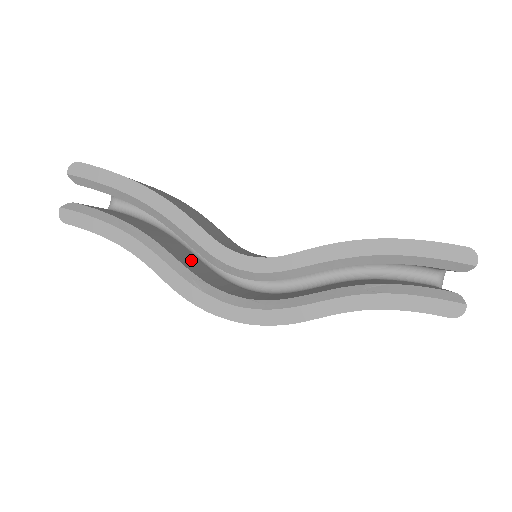
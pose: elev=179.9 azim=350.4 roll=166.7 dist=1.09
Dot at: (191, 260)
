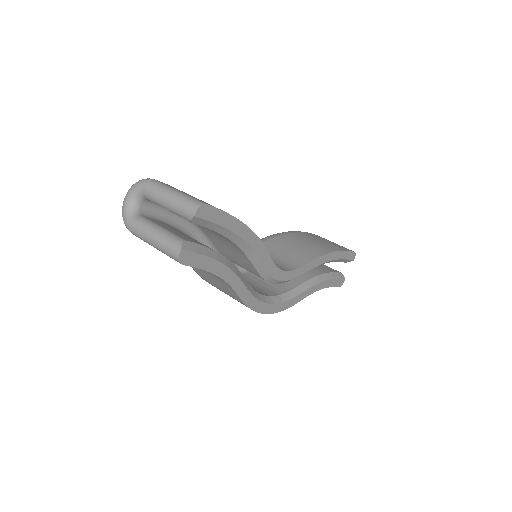
Dot at: occluded
